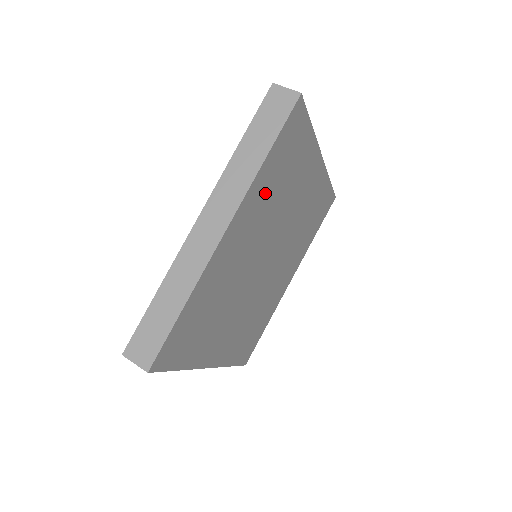
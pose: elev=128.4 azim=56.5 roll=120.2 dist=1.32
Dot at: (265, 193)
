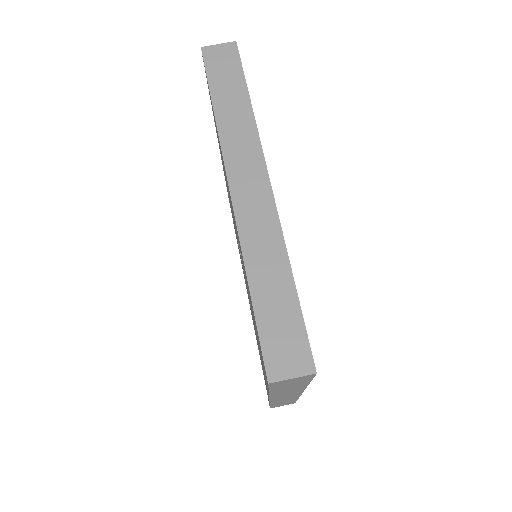
Dot at: occluded
